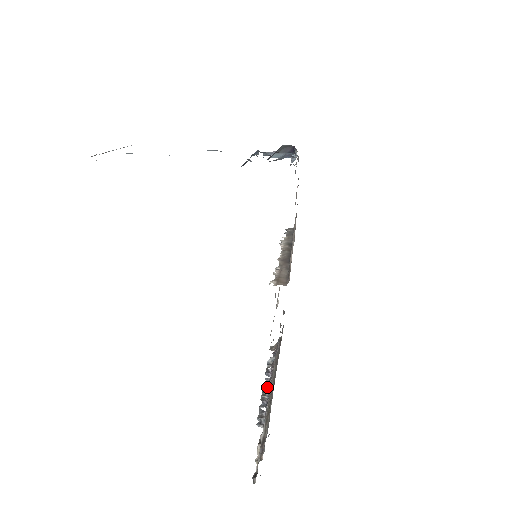
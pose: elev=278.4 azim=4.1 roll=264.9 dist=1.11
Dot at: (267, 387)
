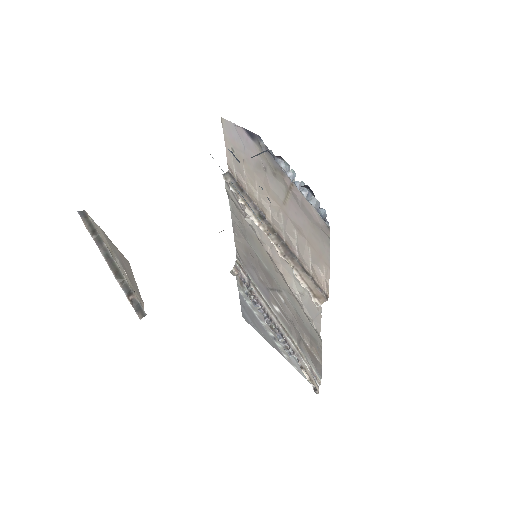
Dot at: (268, 319)
